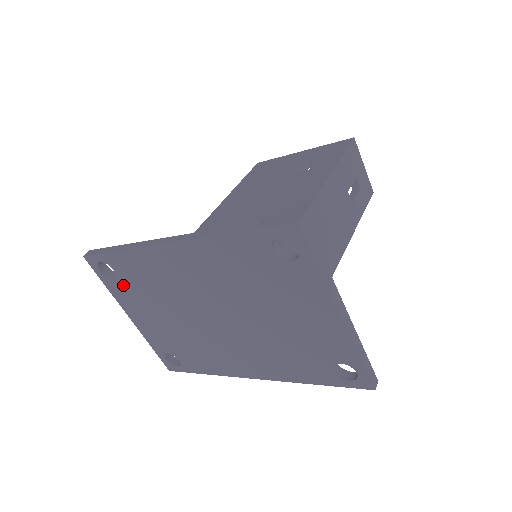
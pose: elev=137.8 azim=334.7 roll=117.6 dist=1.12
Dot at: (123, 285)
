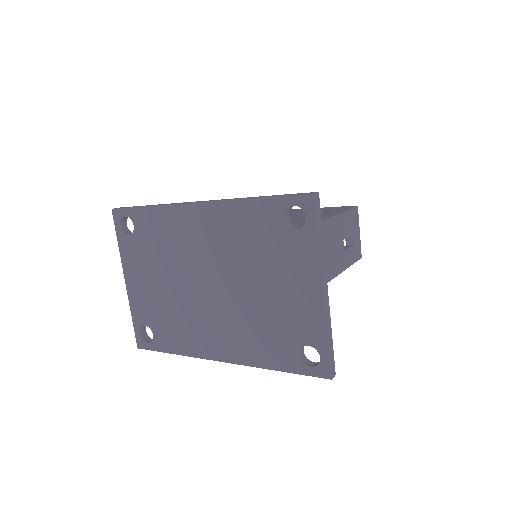
Dot at: (135, 243)
